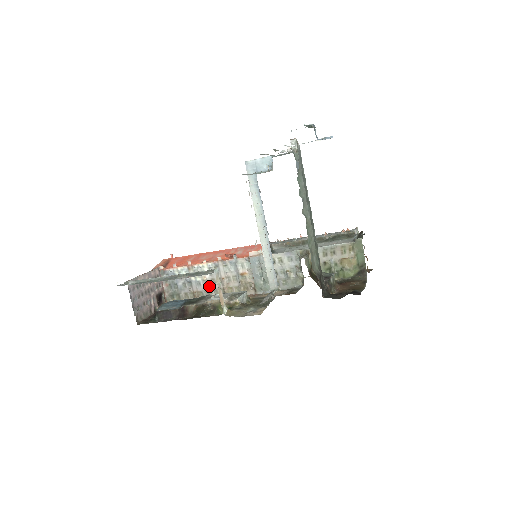
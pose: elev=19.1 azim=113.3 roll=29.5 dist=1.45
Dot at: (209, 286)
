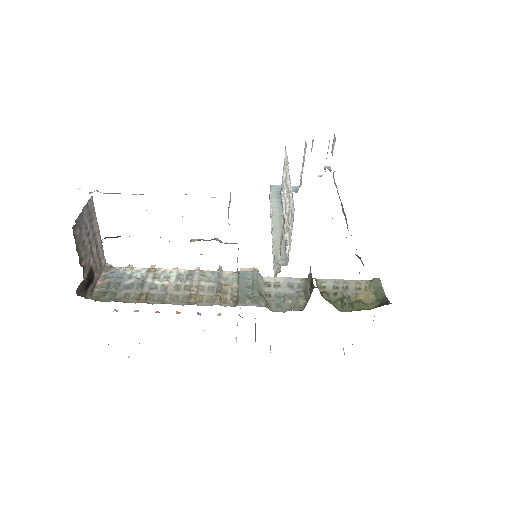
Dot at: (169, 290)
